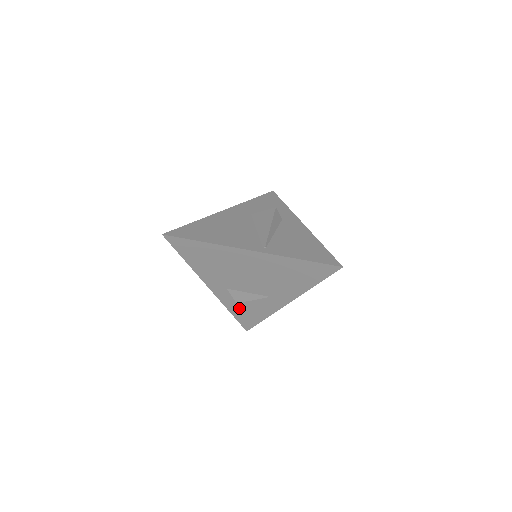
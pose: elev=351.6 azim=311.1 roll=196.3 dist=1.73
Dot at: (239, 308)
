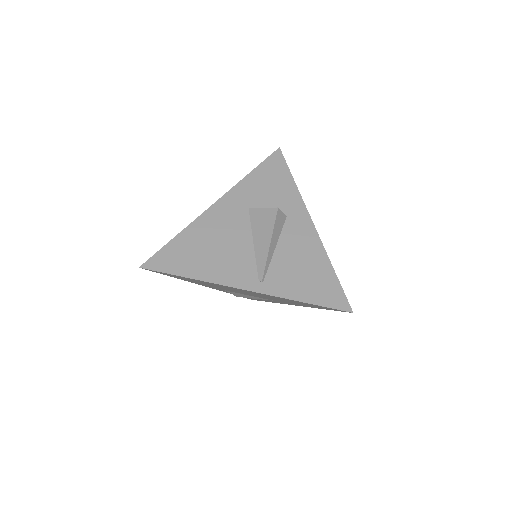
Dot at: occluded
